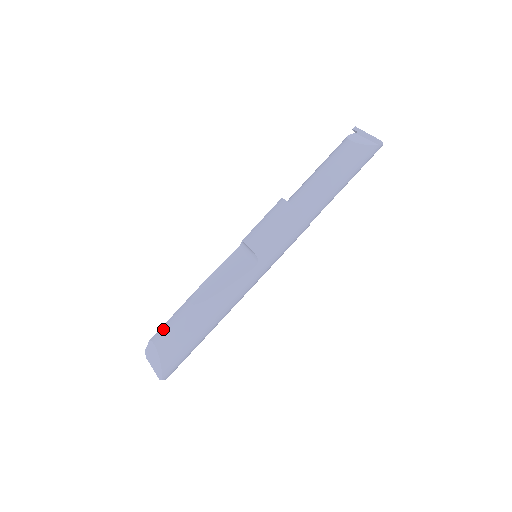
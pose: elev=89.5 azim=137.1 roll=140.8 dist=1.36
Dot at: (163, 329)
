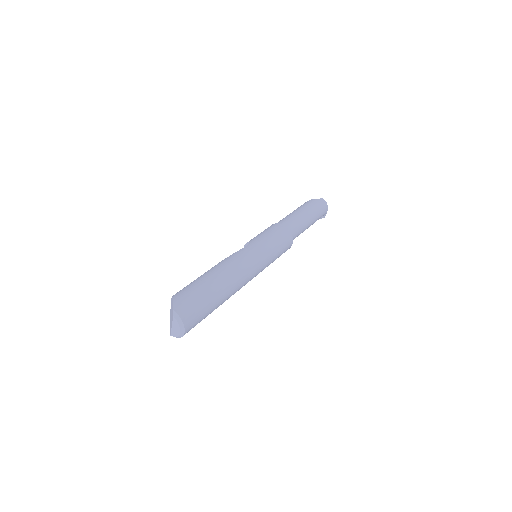
Dot at: occluded
